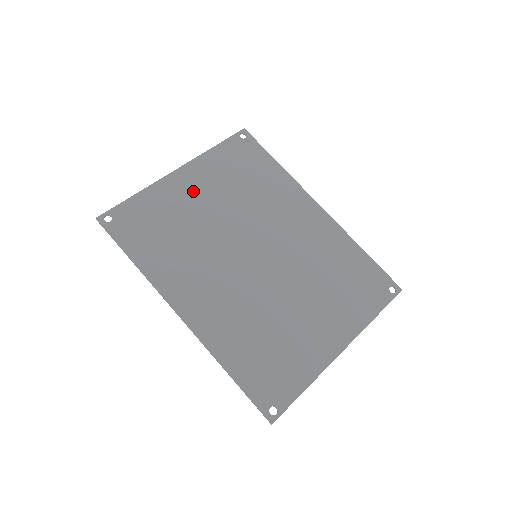
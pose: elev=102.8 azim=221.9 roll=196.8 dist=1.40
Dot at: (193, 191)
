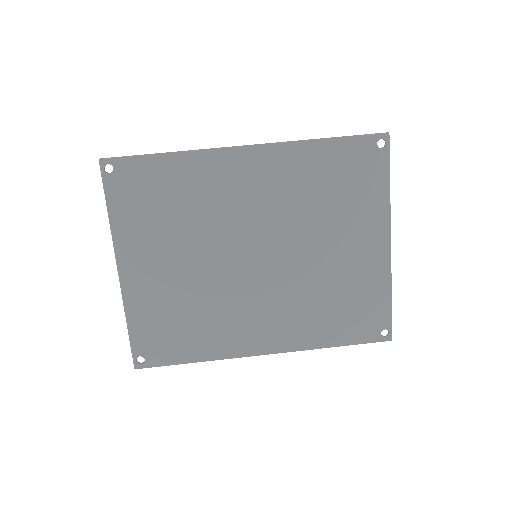
Dot at: (152, 270)
